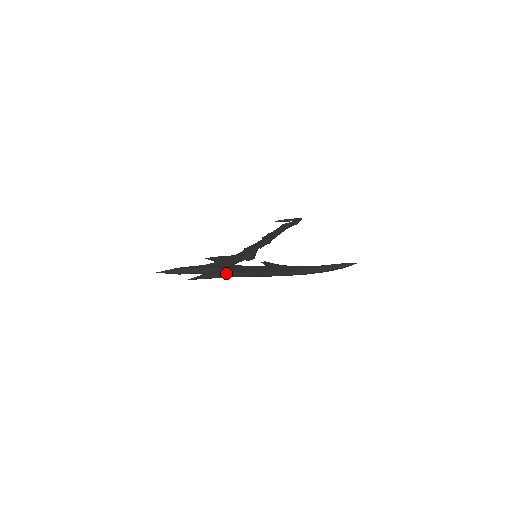
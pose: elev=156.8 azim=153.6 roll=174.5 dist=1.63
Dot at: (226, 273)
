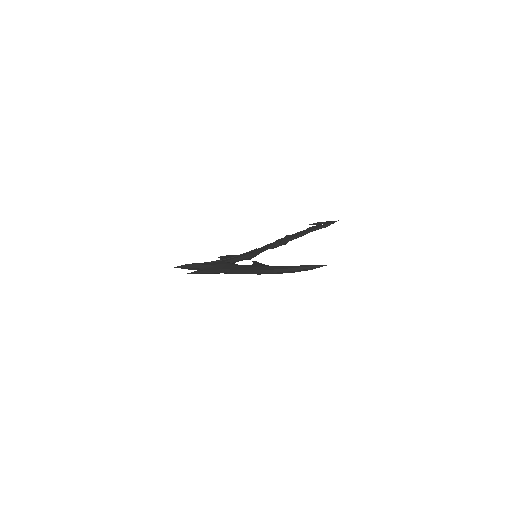
Dot at: (214, 270)
